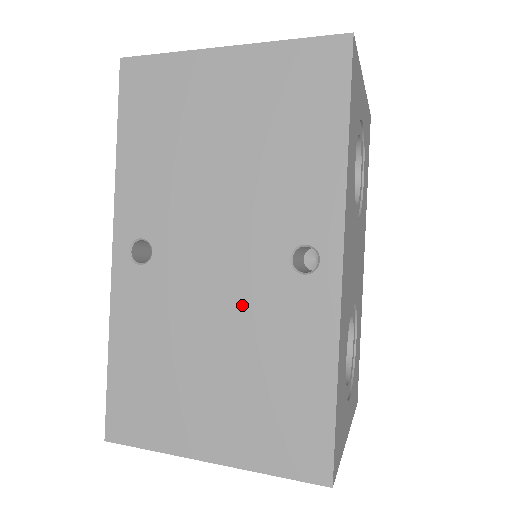
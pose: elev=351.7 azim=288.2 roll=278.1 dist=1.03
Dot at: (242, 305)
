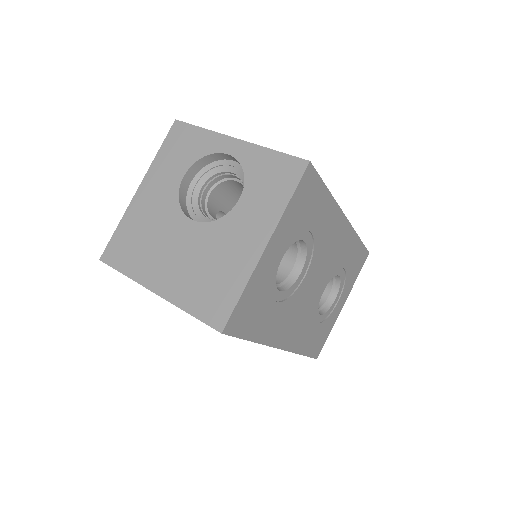
Dot at: occluded
